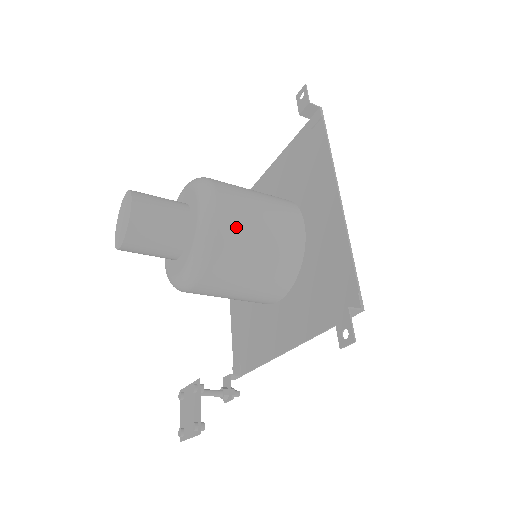
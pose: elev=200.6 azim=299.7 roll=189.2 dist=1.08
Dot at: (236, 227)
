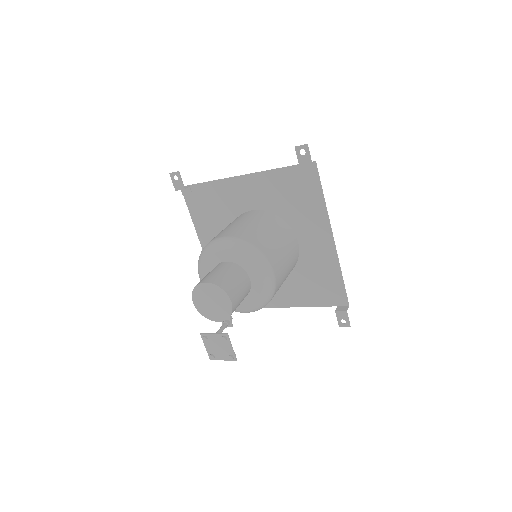
Dot at: (281, 279)
